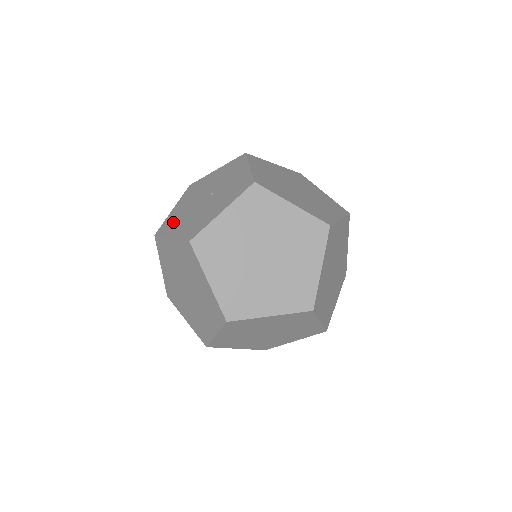
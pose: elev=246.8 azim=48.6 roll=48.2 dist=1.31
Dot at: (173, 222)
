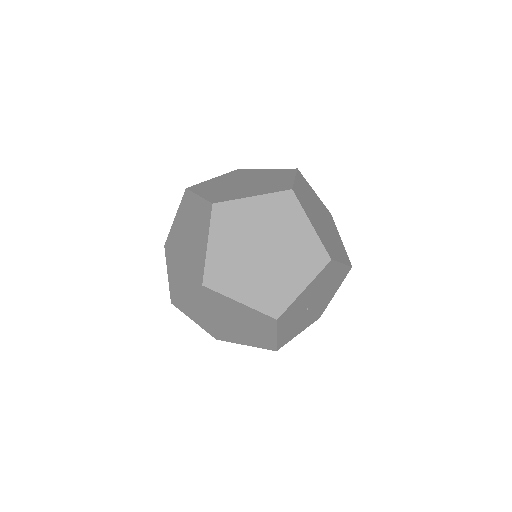
Dot at: occluded
